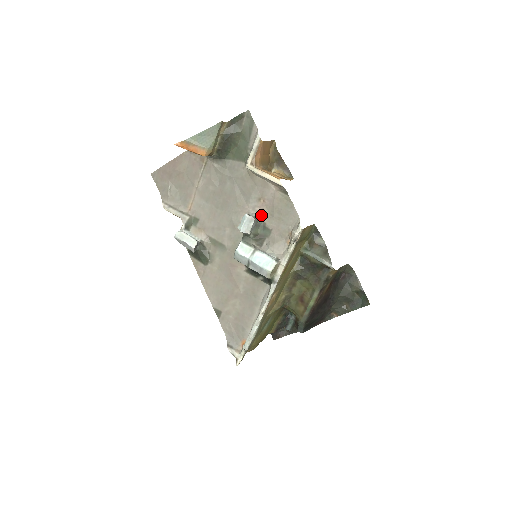
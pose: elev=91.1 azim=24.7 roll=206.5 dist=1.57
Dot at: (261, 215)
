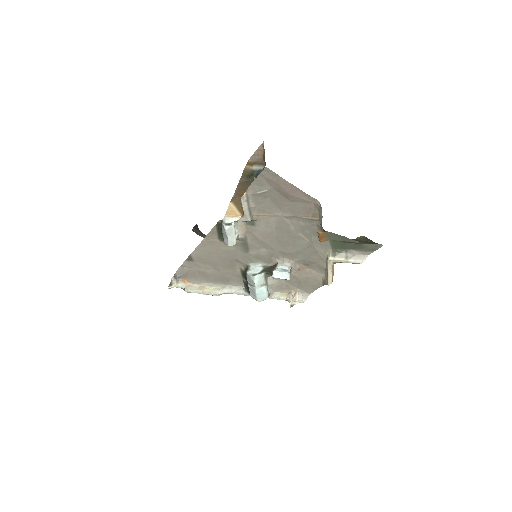
Dot at: (294, 269)
